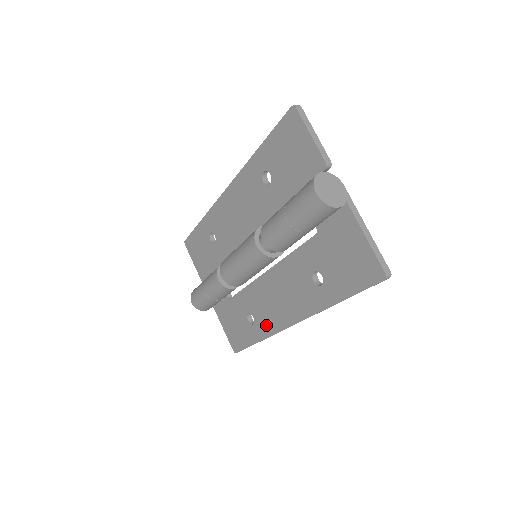
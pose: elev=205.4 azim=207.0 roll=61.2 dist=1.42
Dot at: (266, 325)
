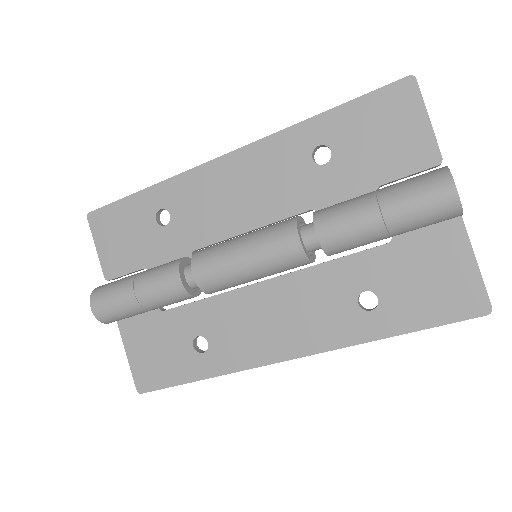
Dot at: (232, 355)
